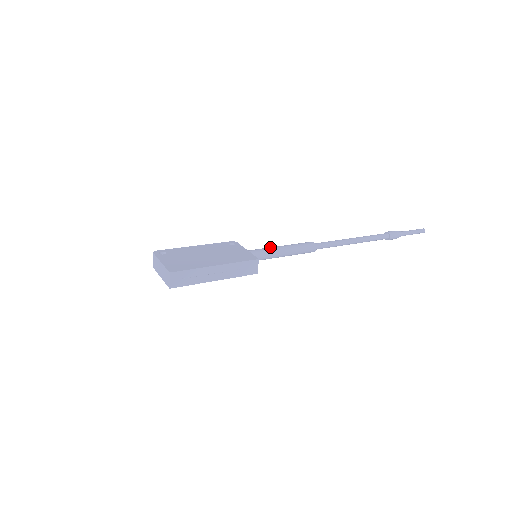
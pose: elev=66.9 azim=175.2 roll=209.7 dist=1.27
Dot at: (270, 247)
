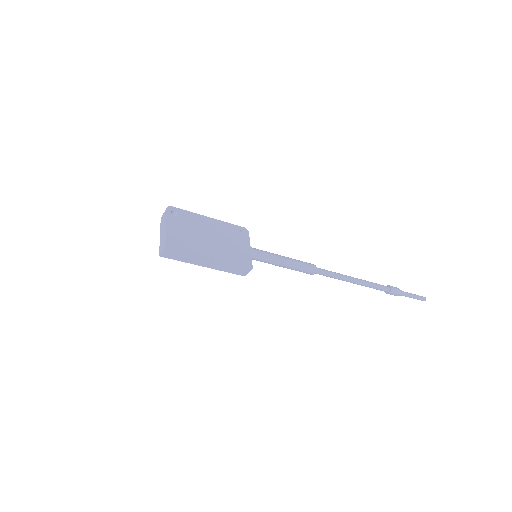
Dot at: (274, 254)
